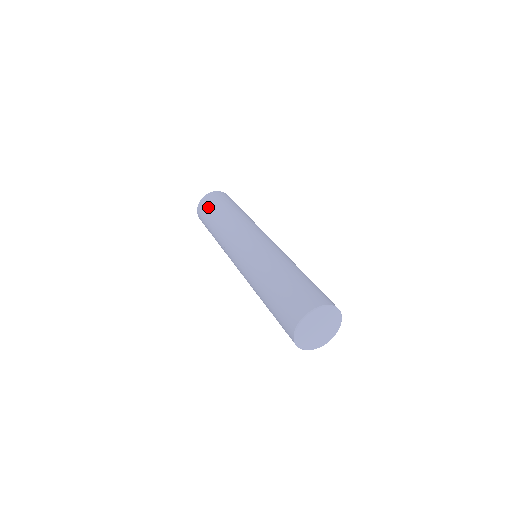
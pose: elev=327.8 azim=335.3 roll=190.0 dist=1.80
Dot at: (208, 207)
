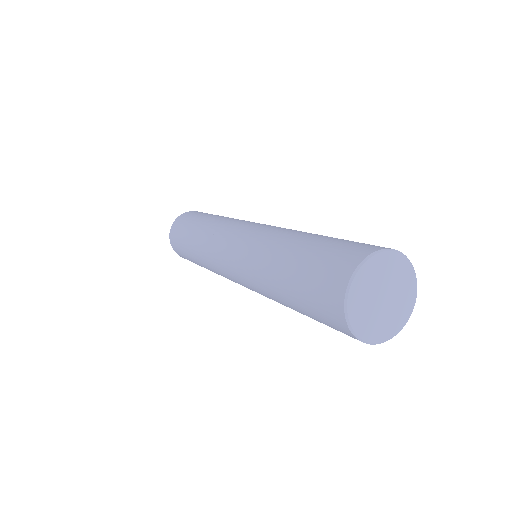
Dot at: (196, 214)
